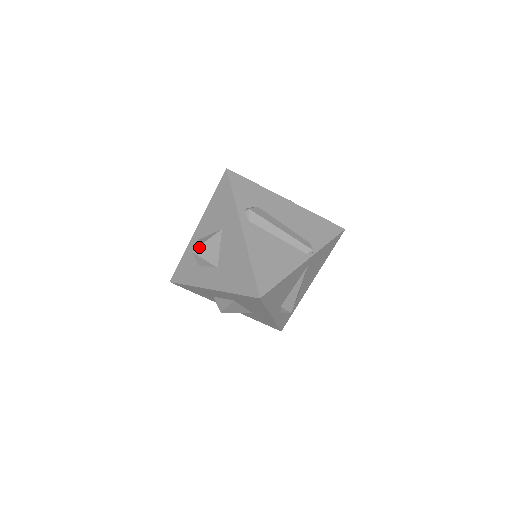
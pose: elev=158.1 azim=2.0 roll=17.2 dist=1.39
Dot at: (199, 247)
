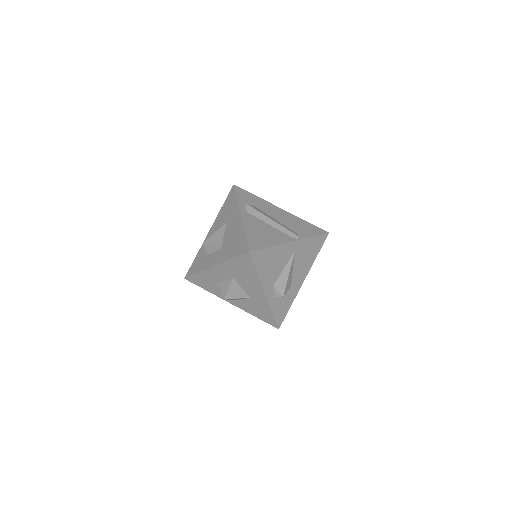
Dot at: (208, 239)
